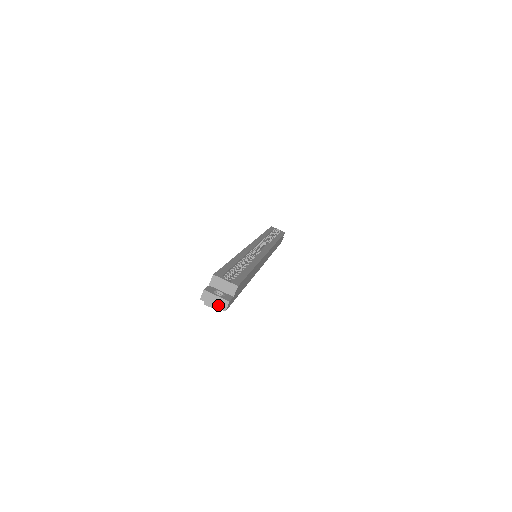
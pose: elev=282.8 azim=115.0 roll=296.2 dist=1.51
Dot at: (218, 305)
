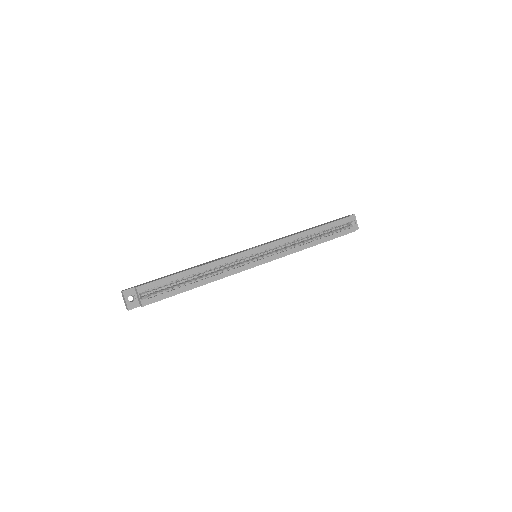
Dot at: (125, 304)
